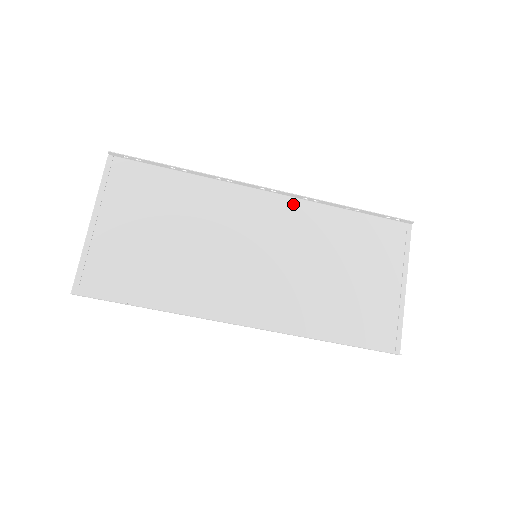
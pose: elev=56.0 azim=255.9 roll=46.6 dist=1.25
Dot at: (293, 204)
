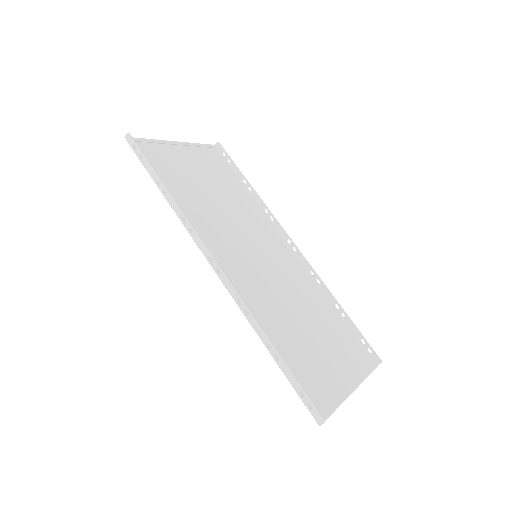
Dot at: (301, 268)
